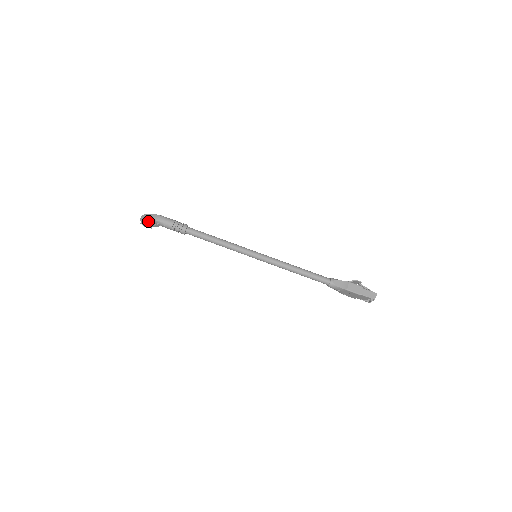
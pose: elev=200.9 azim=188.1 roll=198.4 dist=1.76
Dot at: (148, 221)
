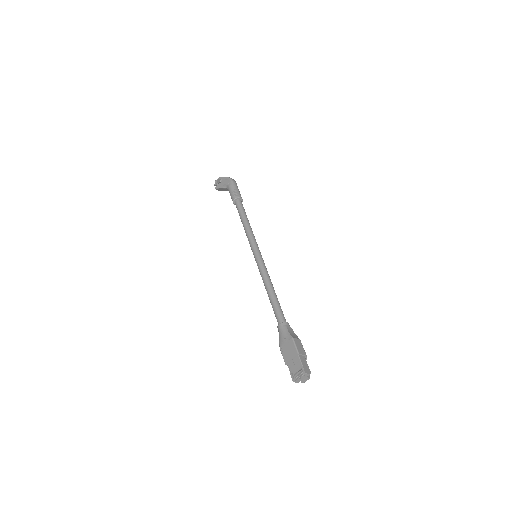
Dot at: (224, 179)
